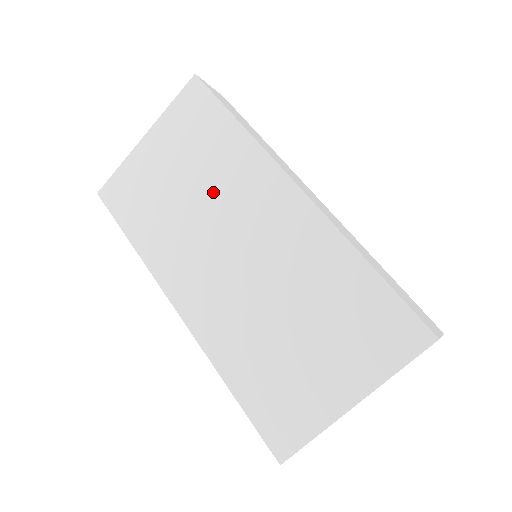
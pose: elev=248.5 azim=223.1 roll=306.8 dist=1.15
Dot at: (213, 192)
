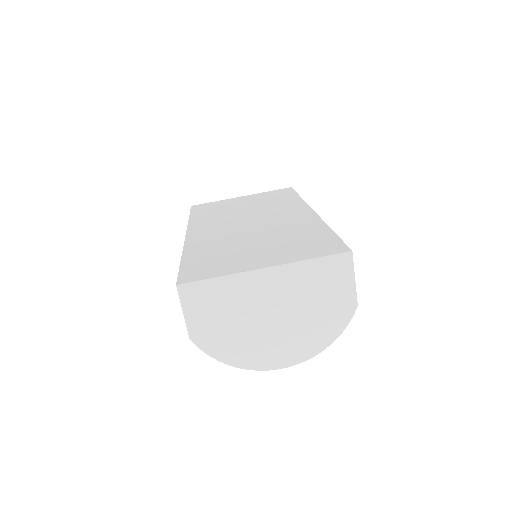
Dot at: (261, 209)
